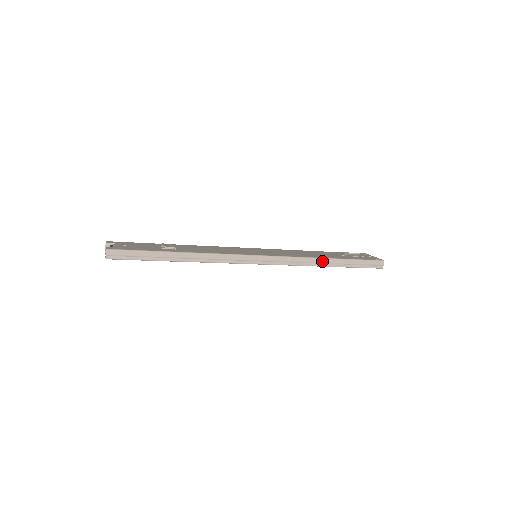
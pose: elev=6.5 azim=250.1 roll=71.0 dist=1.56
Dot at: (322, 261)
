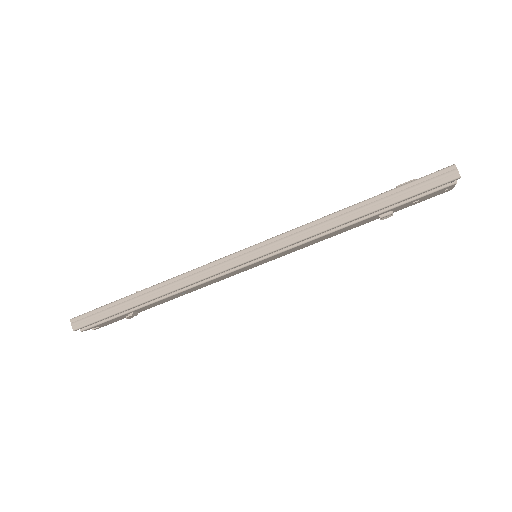
Dot at: (341, 215)
